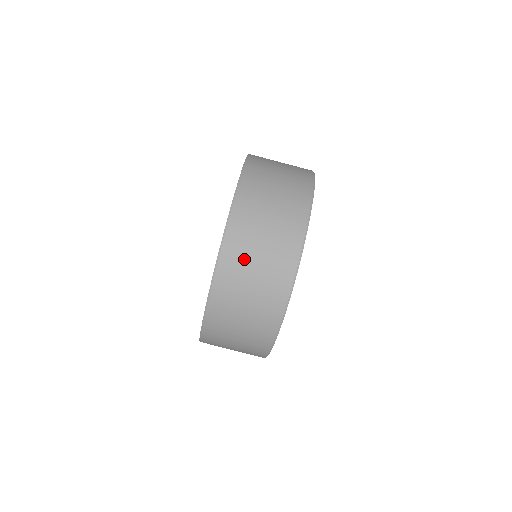
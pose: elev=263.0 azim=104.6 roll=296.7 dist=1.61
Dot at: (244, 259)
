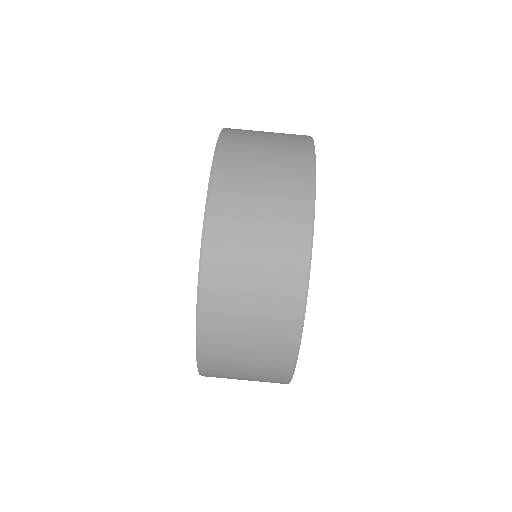
Dot at: (229, 337)
